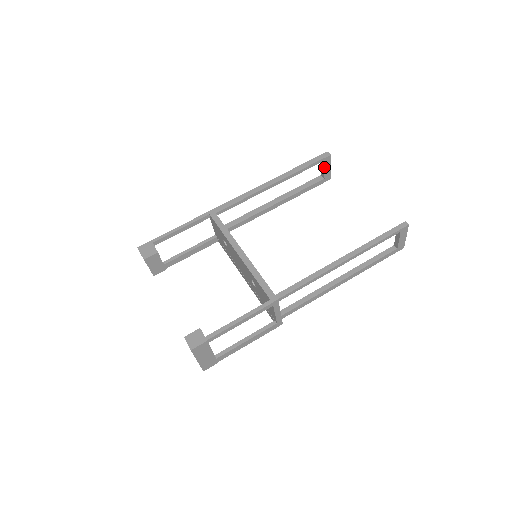
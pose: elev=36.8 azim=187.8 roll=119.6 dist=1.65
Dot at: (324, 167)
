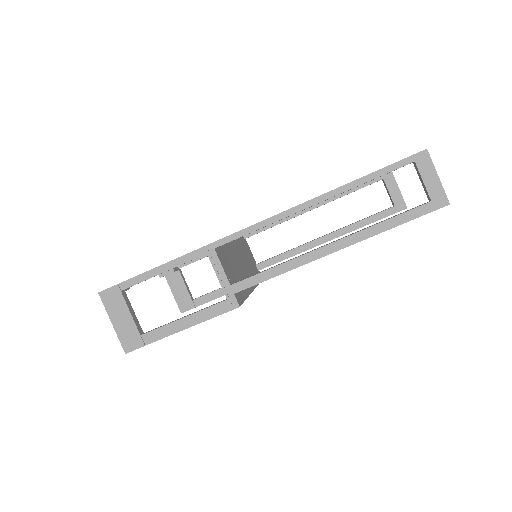
Dot at: (387, 188)
